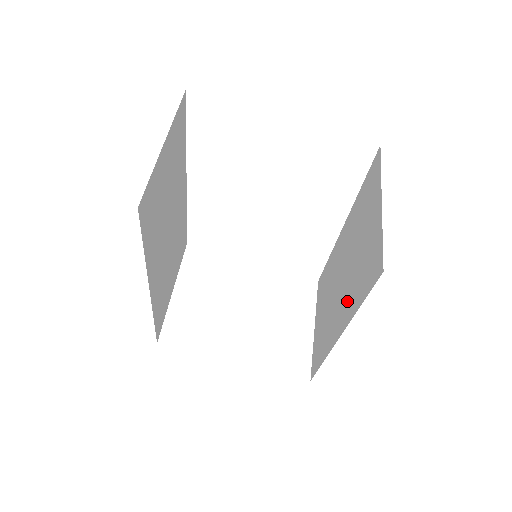
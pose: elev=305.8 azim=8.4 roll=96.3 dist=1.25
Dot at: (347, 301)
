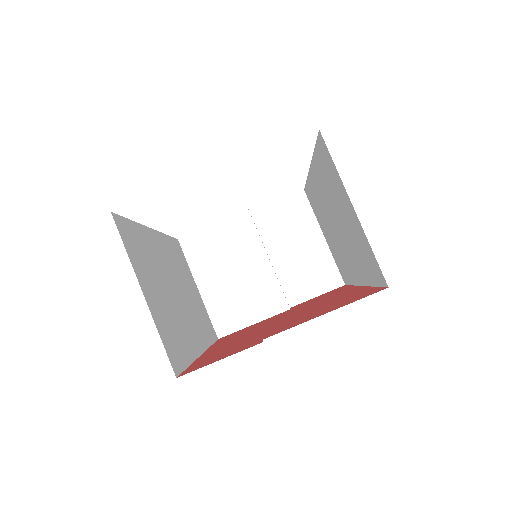
Dot at: (355, 262)
